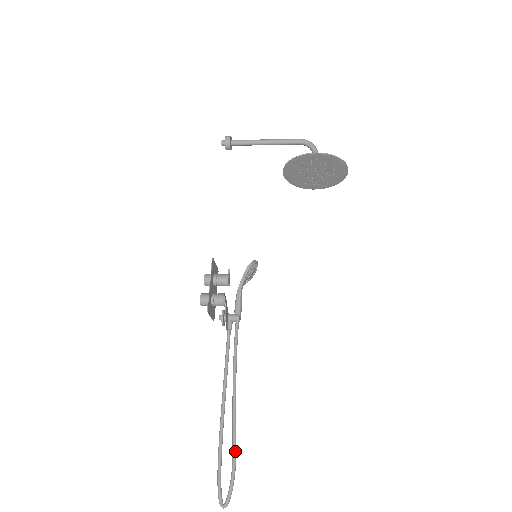
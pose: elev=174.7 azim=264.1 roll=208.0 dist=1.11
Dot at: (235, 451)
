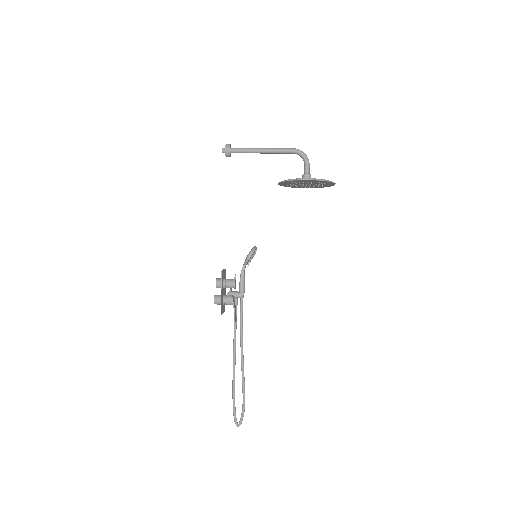
Dot at: (244, 392)
